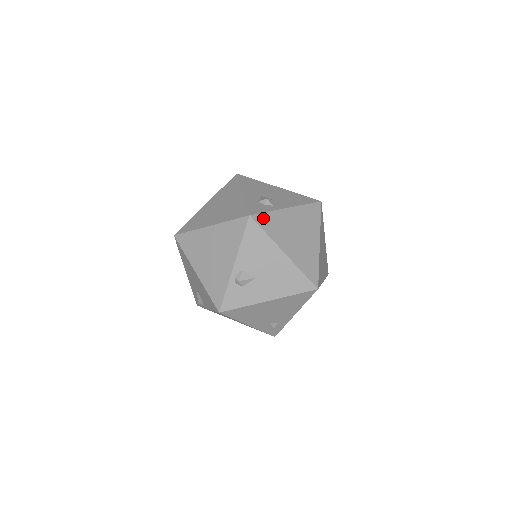
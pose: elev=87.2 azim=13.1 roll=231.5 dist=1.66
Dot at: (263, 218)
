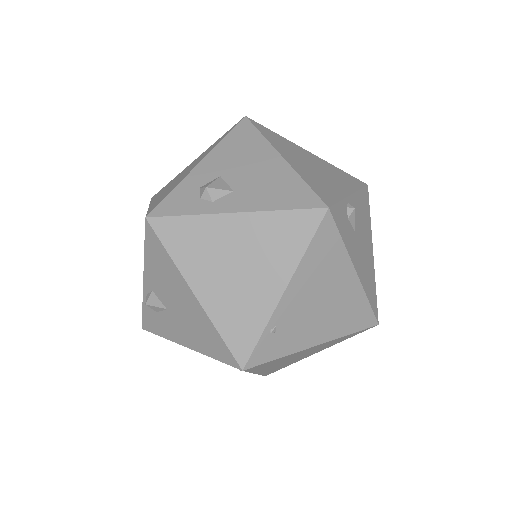
Dot at: (171, 225)
